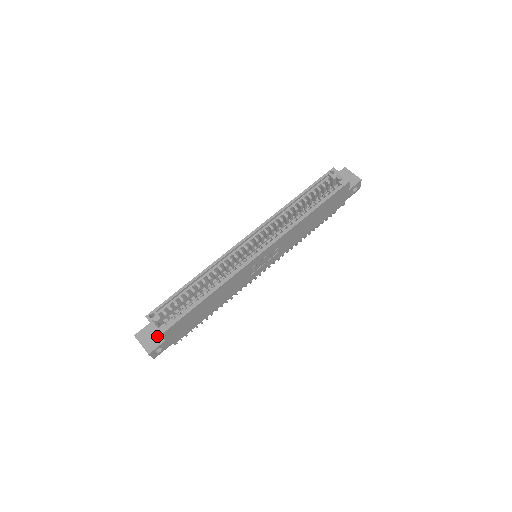
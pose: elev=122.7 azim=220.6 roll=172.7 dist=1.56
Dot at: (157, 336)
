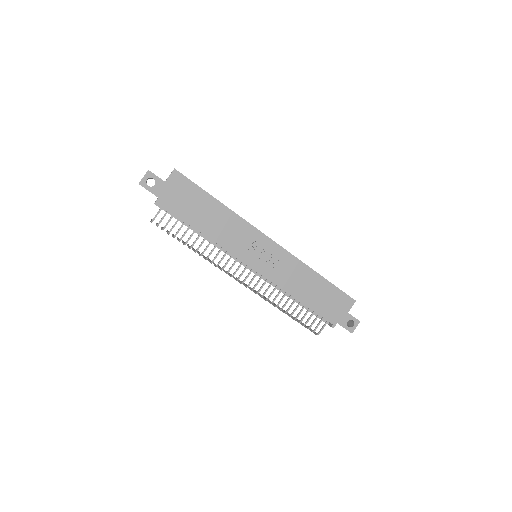
Dot at: occluded
